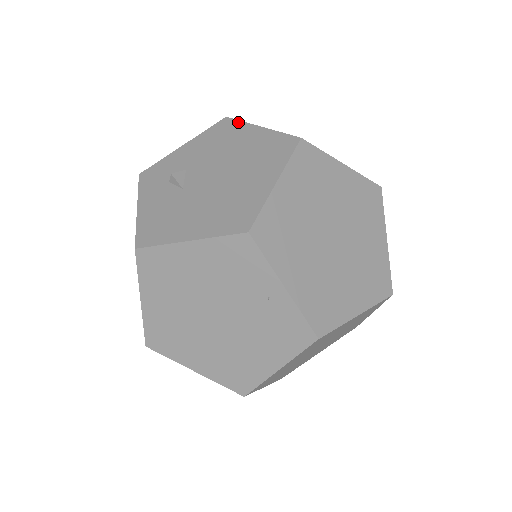
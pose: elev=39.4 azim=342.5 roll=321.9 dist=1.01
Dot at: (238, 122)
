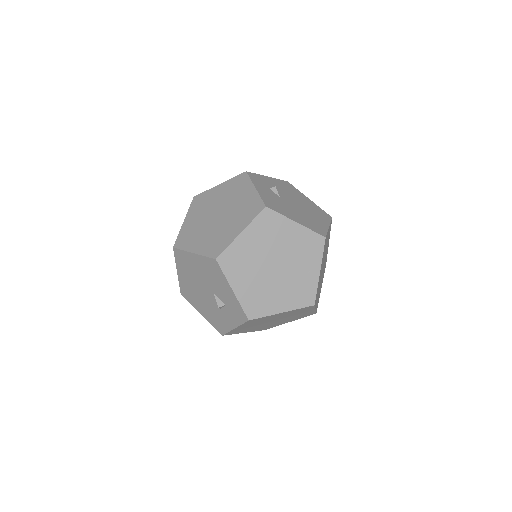
Dot at: (296, 189)
